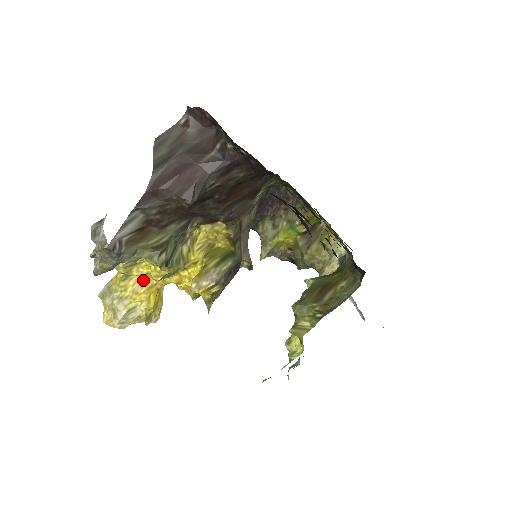
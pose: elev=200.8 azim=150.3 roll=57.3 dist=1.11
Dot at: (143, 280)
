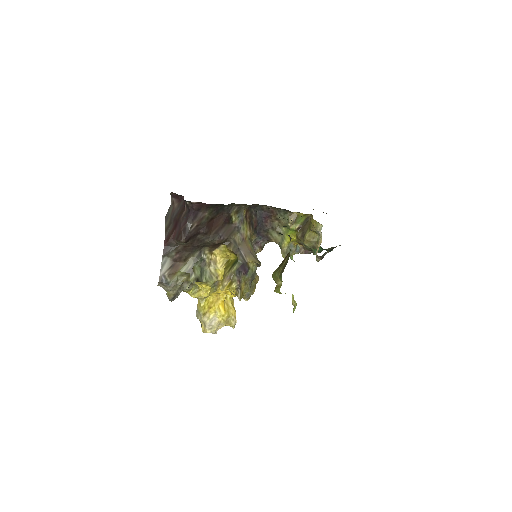
Dot at: (212, 299)
